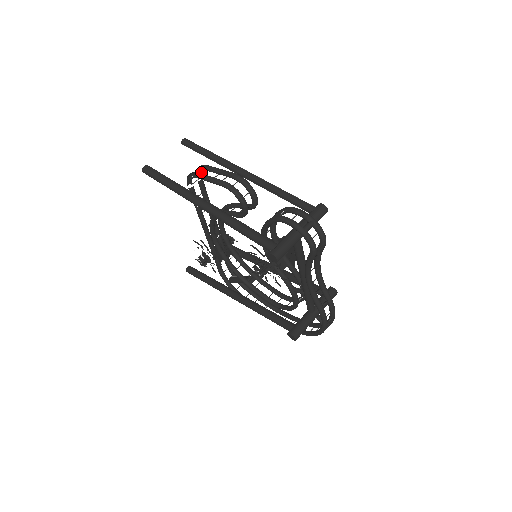
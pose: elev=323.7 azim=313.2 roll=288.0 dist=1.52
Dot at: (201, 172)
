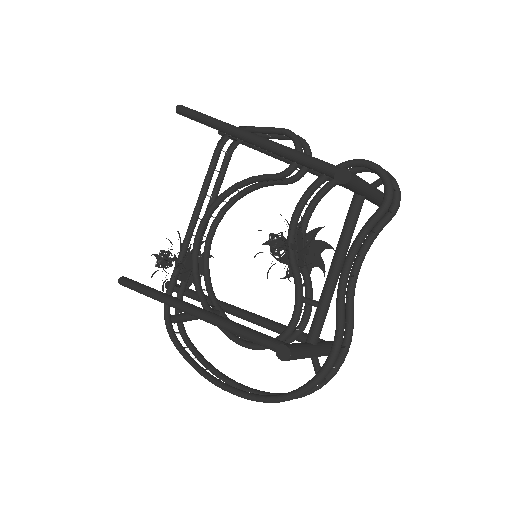
Dot at: (235, 147)
